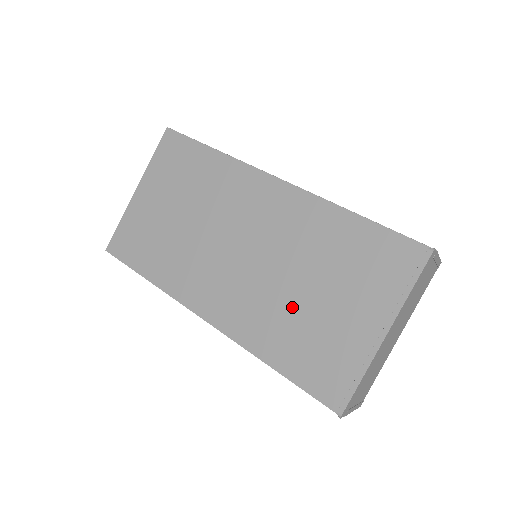
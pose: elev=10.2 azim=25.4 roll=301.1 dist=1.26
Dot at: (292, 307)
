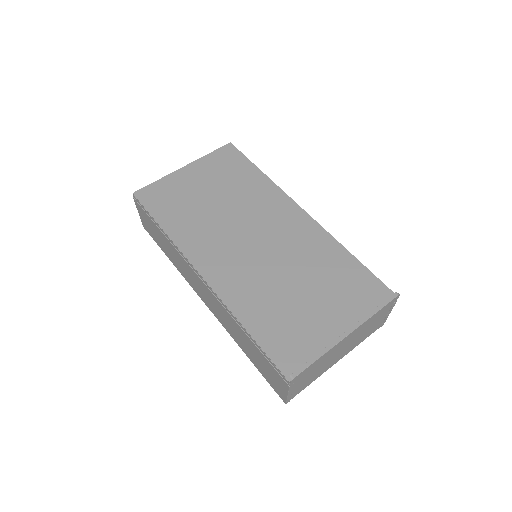
Dot at: (280, 293)
